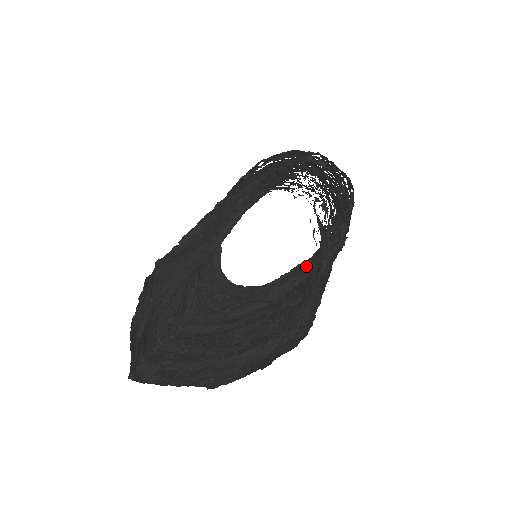
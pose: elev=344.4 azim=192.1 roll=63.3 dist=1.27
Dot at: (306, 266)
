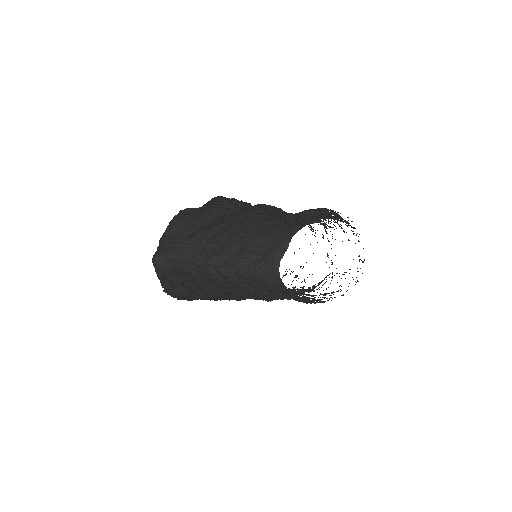
Dot at: occluded
